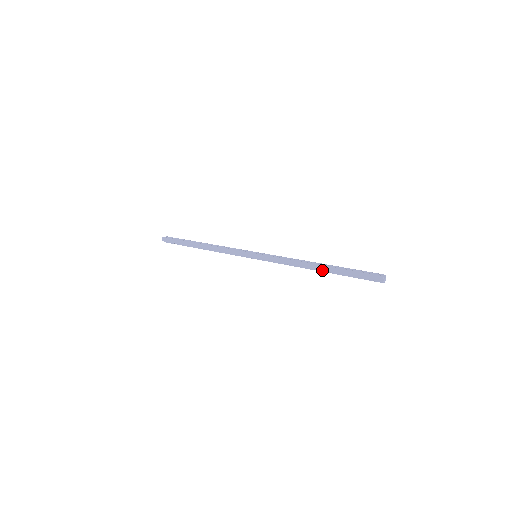
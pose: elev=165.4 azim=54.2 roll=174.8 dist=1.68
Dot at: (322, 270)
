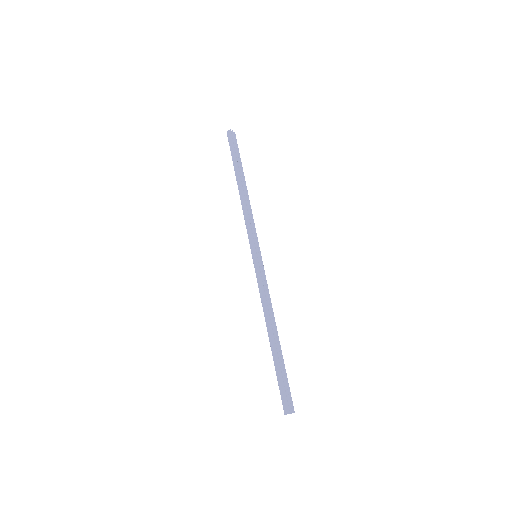
Dot at: (270, 342)
